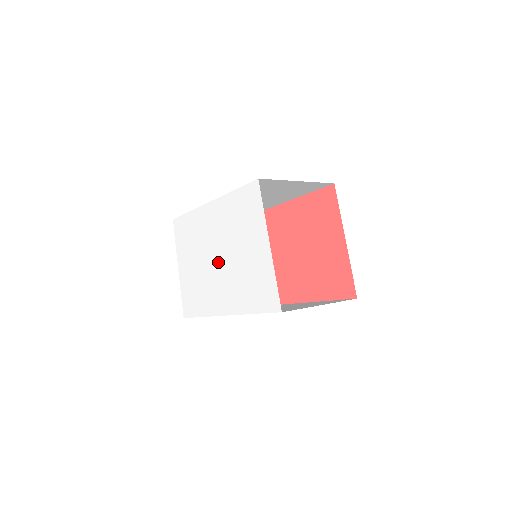
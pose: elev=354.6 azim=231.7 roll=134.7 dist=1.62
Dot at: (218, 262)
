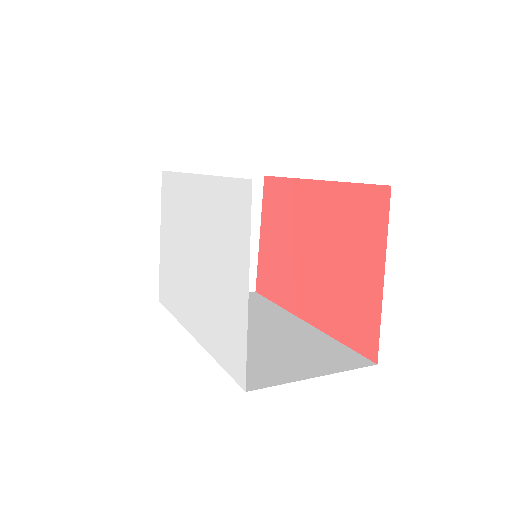
Dot at: (194, 264)
